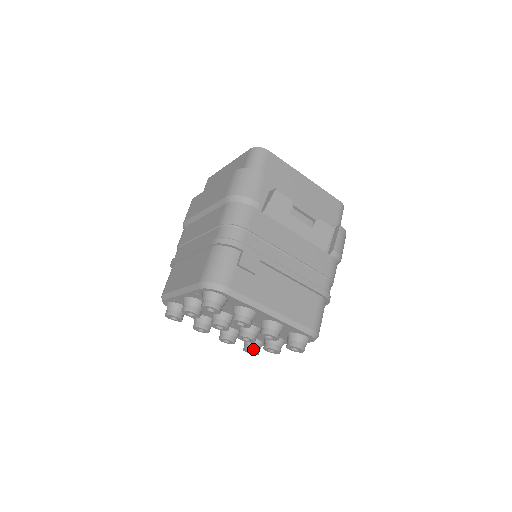
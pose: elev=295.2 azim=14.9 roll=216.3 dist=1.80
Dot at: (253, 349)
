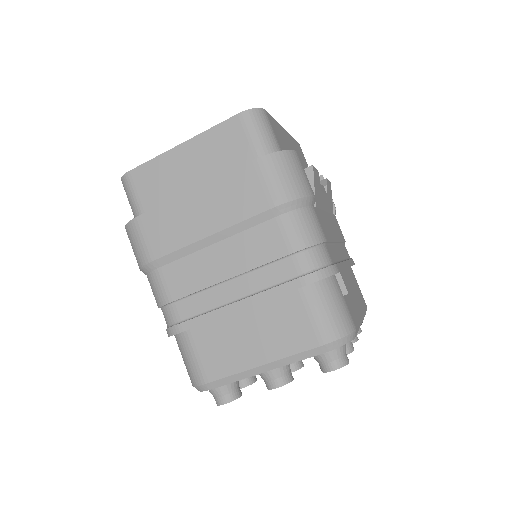
Dot at: occluded
